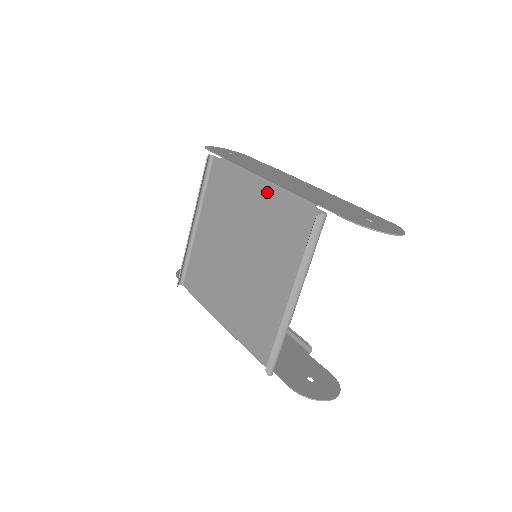
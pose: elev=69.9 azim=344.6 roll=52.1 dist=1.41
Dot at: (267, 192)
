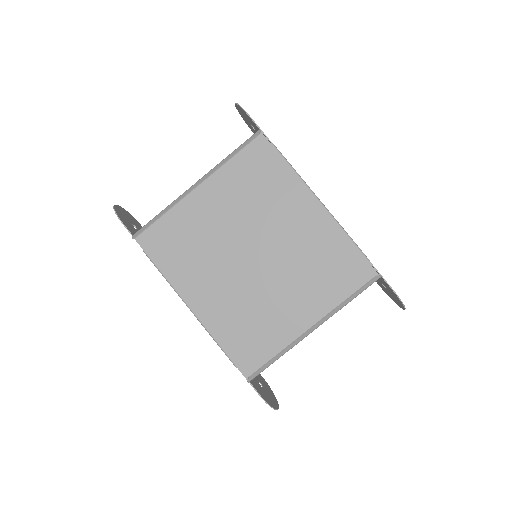
Dot at: (321, 217)
